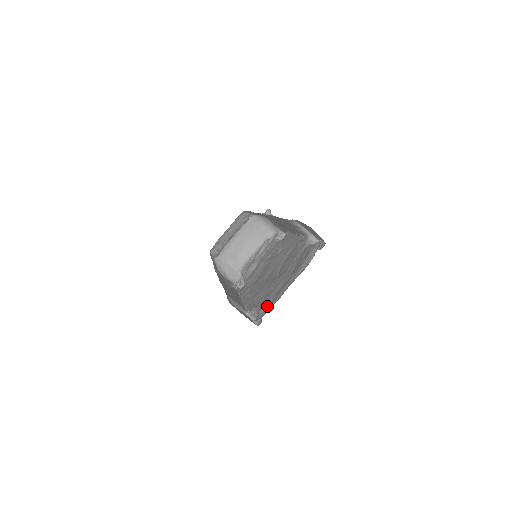
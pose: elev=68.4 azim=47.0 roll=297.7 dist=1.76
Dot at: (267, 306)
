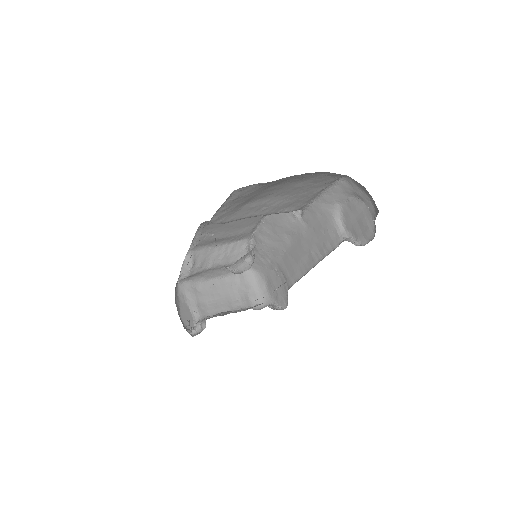
Dot at: occluded
